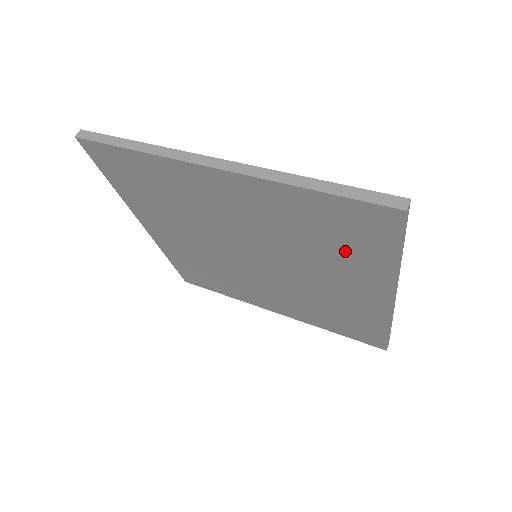
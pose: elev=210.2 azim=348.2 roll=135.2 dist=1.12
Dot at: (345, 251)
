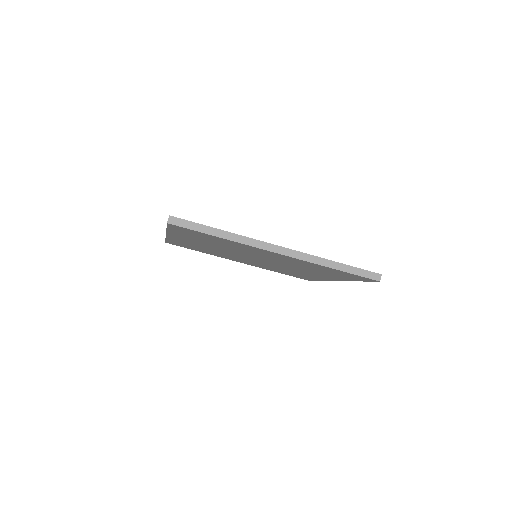
Dot at: (221, 242)
